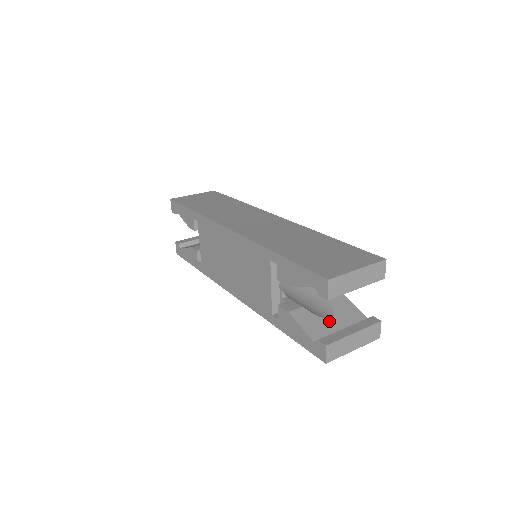
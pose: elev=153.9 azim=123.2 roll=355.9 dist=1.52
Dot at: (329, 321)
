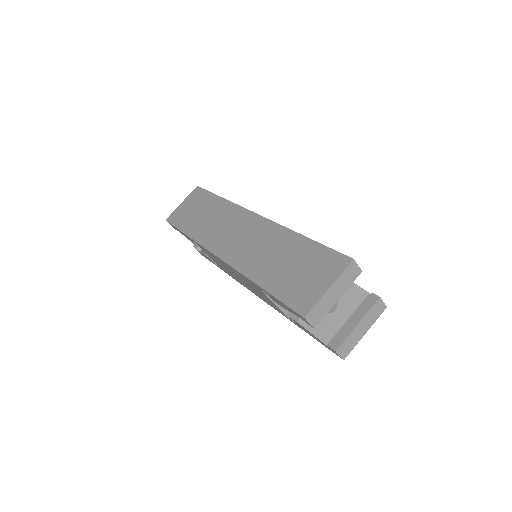
Dot at: (334, 315)
